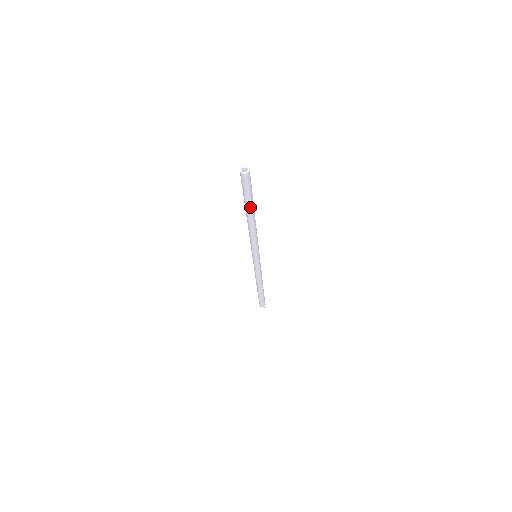
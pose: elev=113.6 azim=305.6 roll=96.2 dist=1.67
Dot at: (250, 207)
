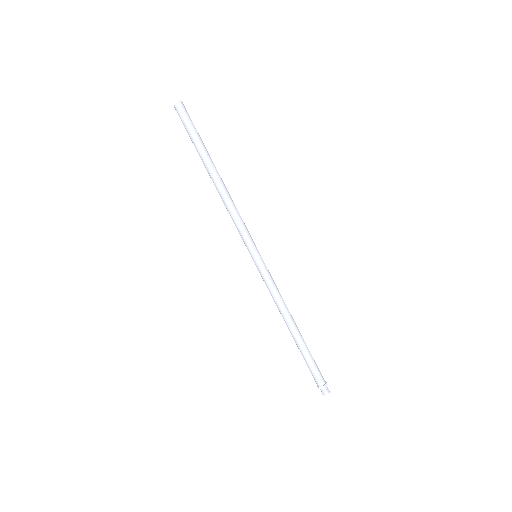
Dot at: (203, 155)
